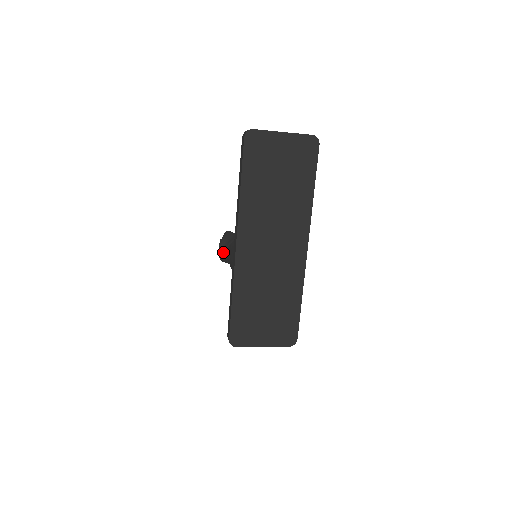
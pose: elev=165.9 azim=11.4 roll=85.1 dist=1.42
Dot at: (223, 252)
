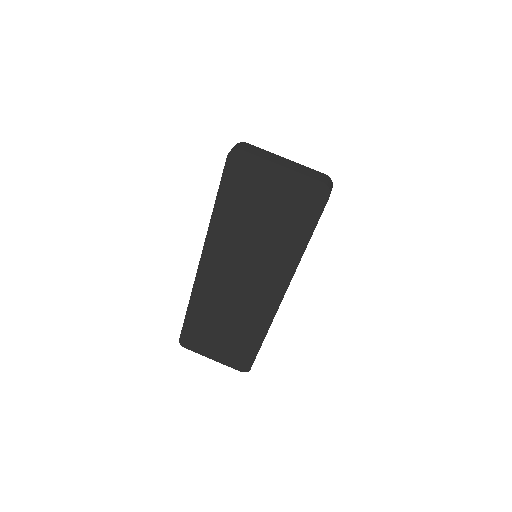
Dot at: occluded
